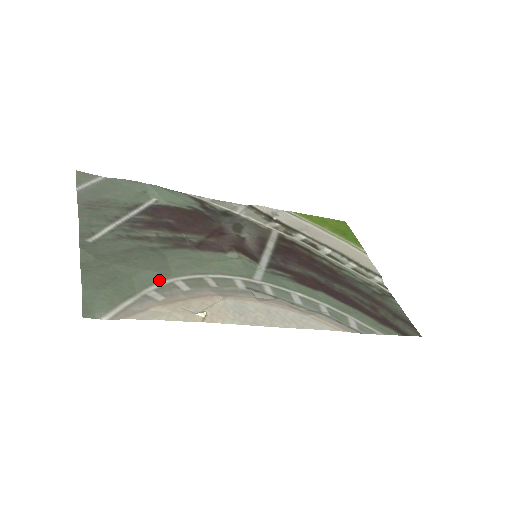
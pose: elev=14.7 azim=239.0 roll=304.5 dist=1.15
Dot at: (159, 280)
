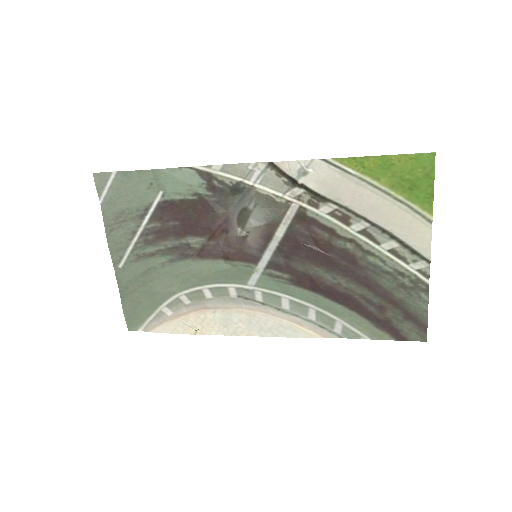
Dot at: (168, 297)
